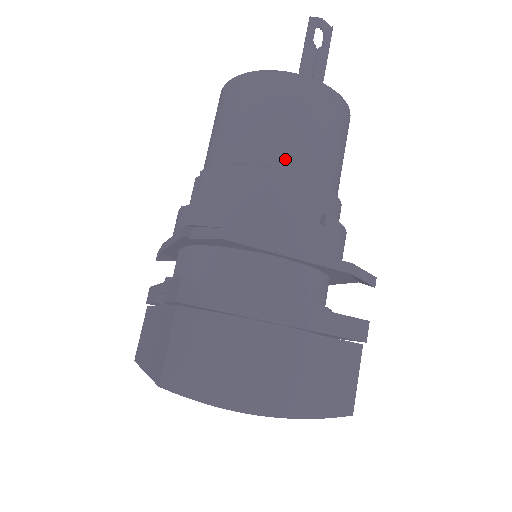
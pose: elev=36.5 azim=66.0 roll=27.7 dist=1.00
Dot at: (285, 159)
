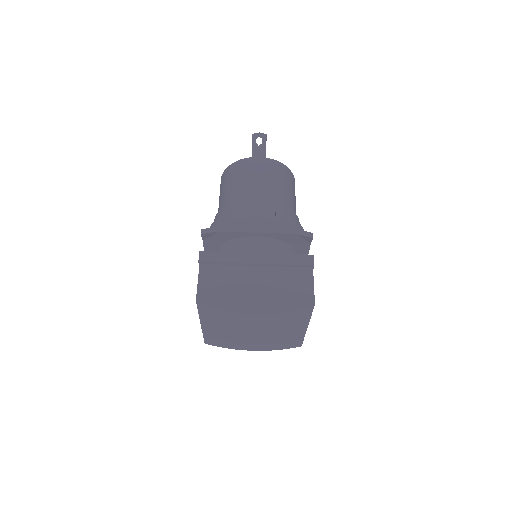
Dot at: (249, 194)
